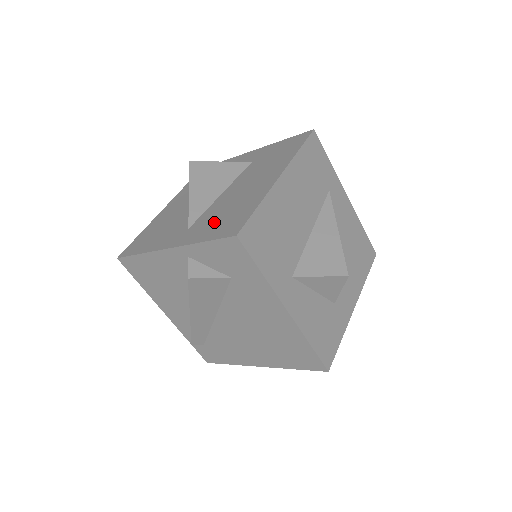
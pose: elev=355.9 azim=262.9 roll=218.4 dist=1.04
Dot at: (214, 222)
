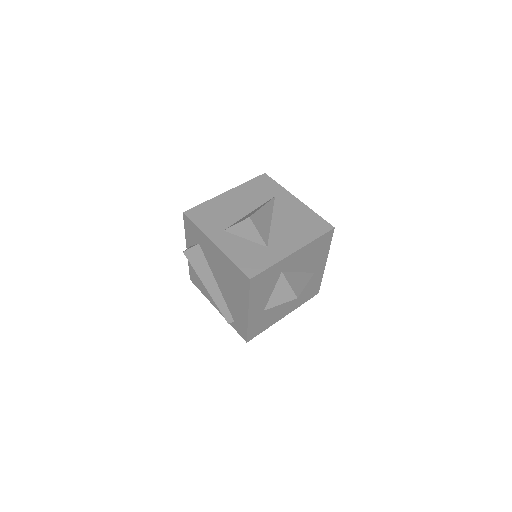
Dot at: occluded
